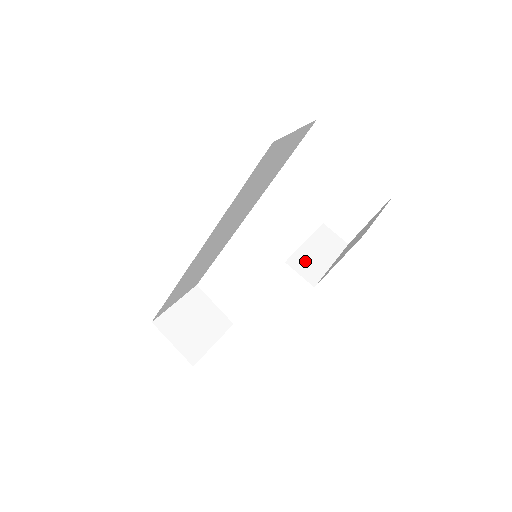
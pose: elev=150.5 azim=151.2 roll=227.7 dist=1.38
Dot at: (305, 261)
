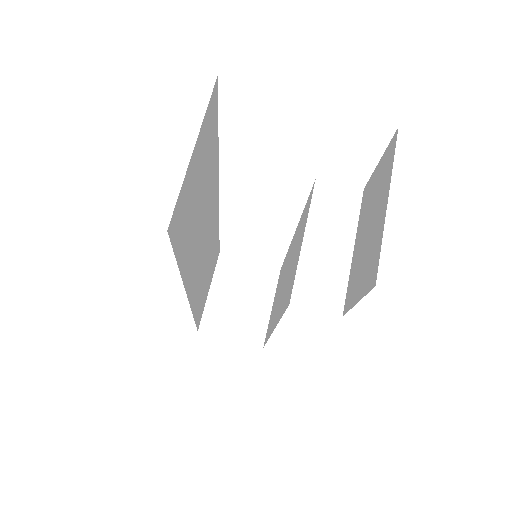
Dot at: (315, 278)
